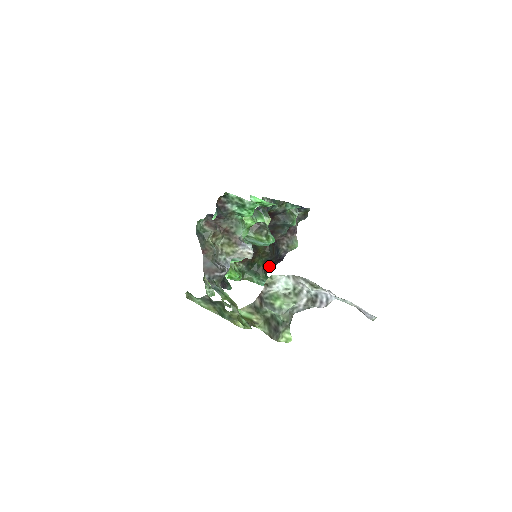
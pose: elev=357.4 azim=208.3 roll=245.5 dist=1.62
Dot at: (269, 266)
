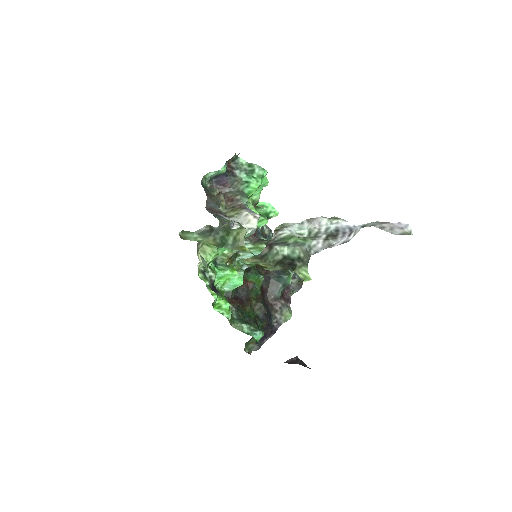
Dot at: occluded
